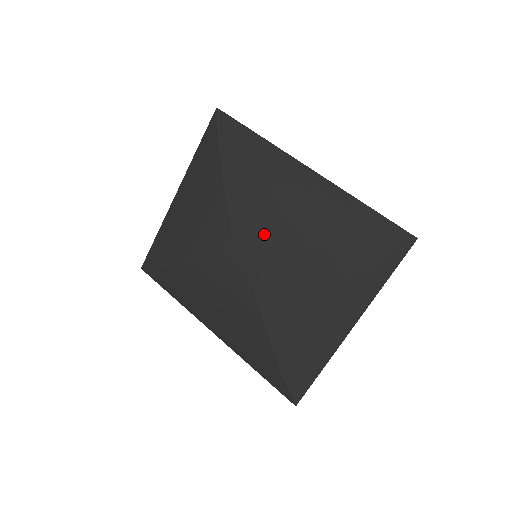
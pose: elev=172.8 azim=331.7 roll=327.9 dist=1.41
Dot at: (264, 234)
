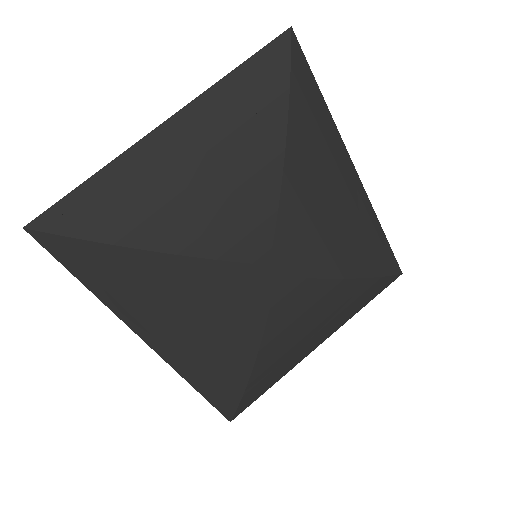
Dot at: (310, 246)
